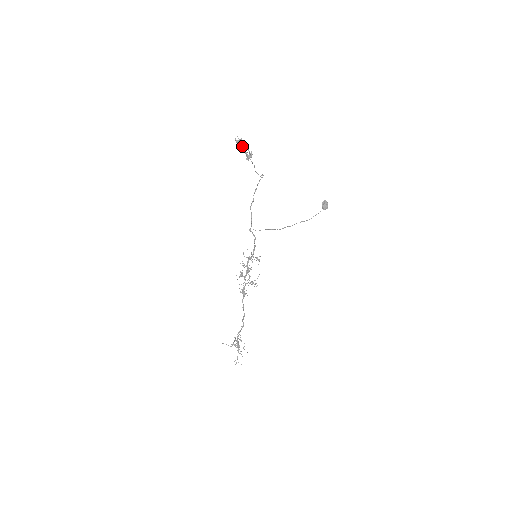
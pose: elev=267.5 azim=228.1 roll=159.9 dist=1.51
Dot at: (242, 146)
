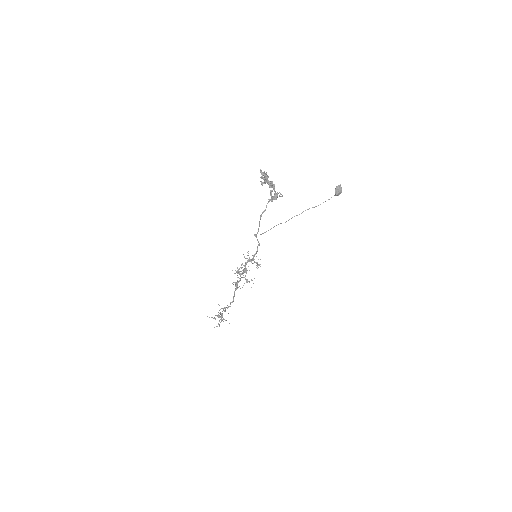
Dot at: (267, 181)
